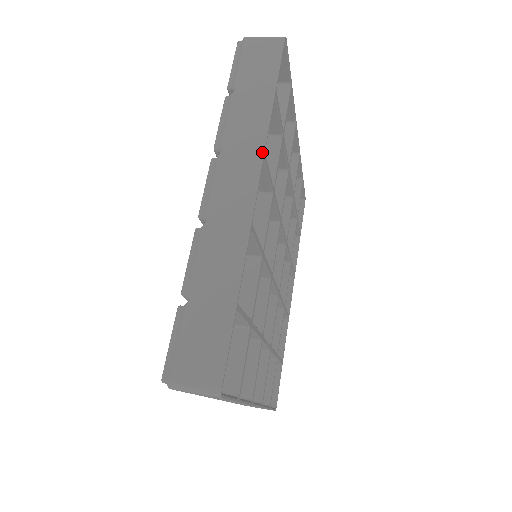
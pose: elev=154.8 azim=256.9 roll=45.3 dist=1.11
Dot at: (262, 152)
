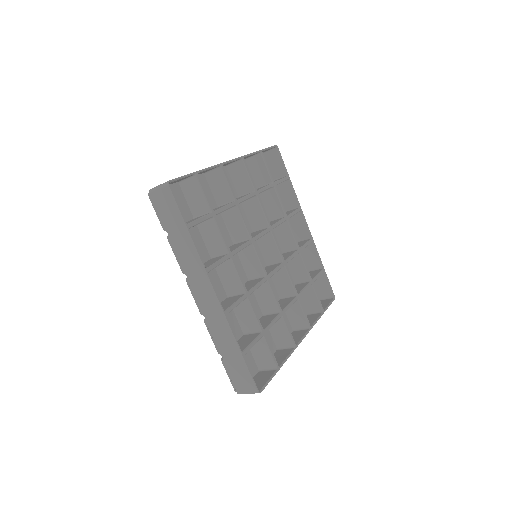
Dot at: (242, 156)
